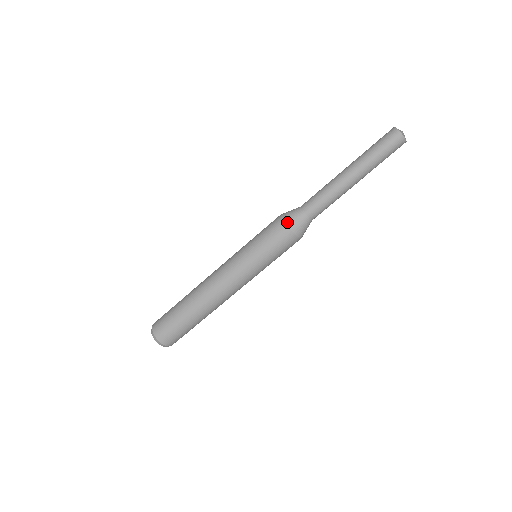
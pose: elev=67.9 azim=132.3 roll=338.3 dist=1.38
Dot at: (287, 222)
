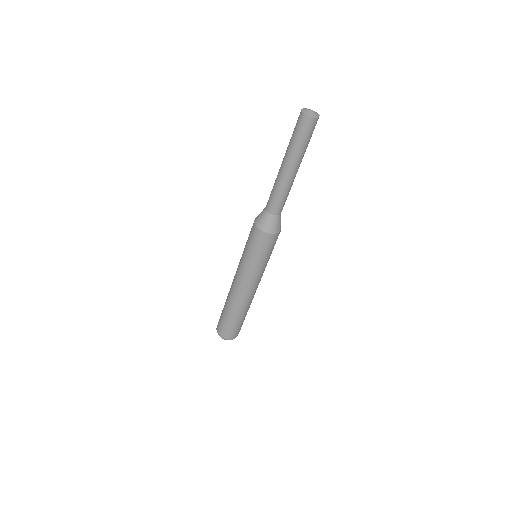
Dot at: (259, 227)
